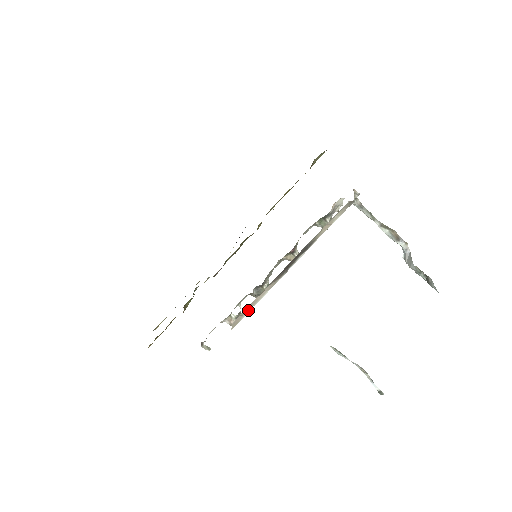
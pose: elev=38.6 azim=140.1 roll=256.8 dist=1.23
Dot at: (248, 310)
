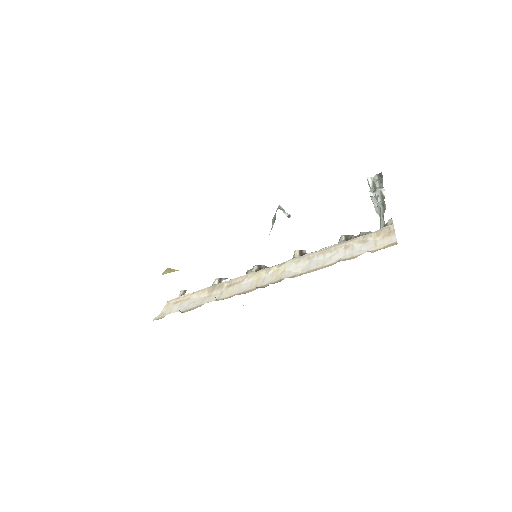
Dot at: occluded
